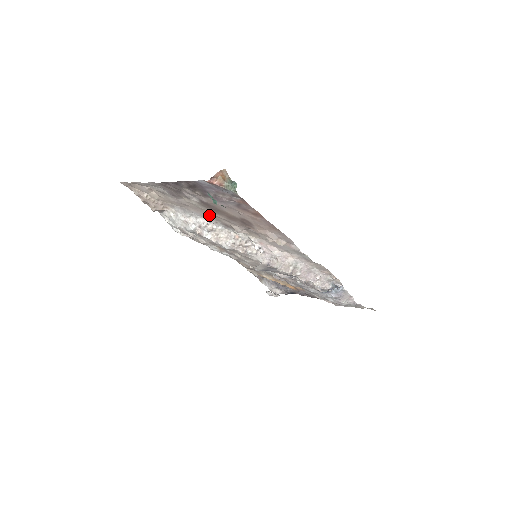
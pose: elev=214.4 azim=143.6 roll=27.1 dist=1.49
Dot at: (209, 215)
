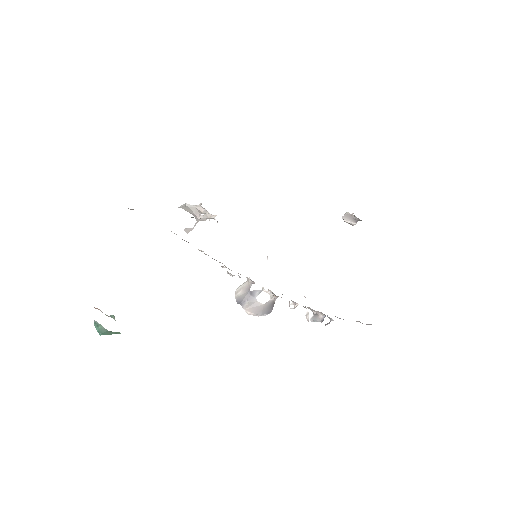
Dot at: occluded
